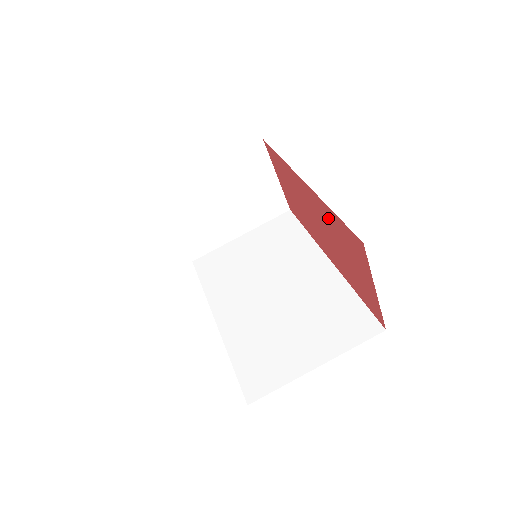
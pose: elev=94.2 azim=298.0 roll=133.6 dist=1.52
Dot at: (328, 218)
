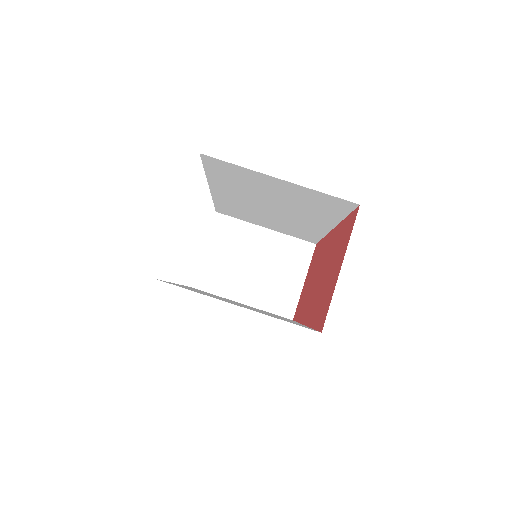
Dot at: (336, 240)
